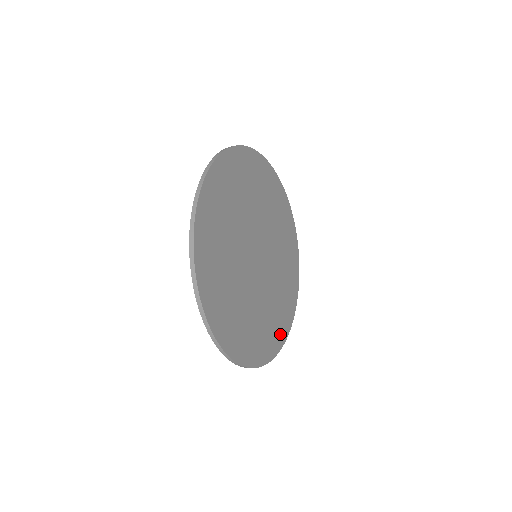
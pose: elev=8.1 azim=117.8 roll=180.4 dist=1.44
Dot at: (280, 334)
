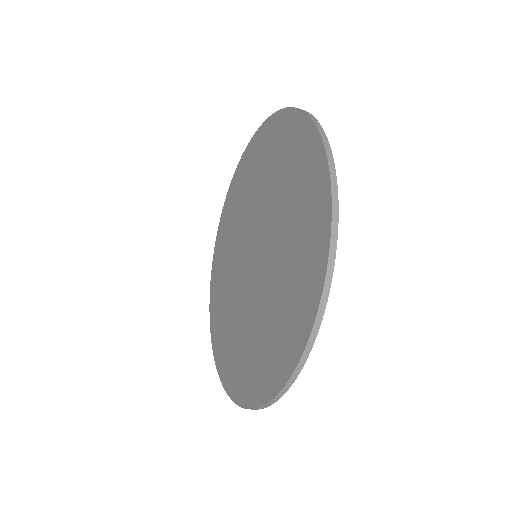
Dot at: occluded
